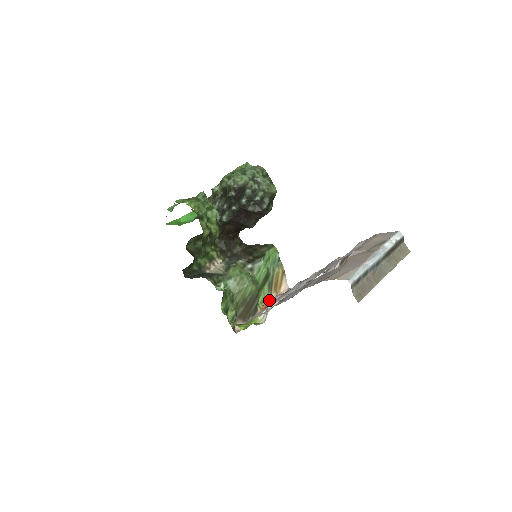
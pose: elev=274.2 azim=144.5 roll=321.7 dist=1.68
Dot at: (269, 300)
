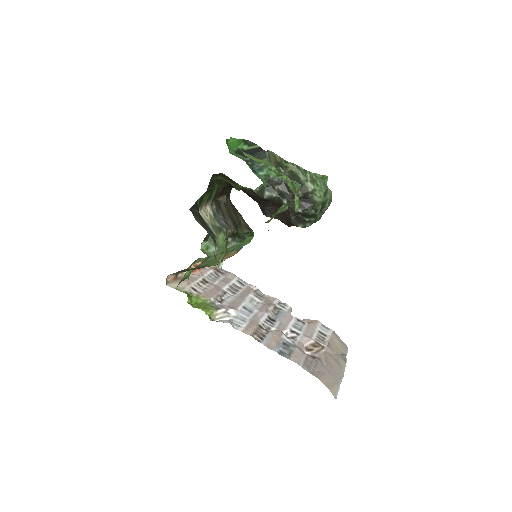
Dot at: (200, 263)
